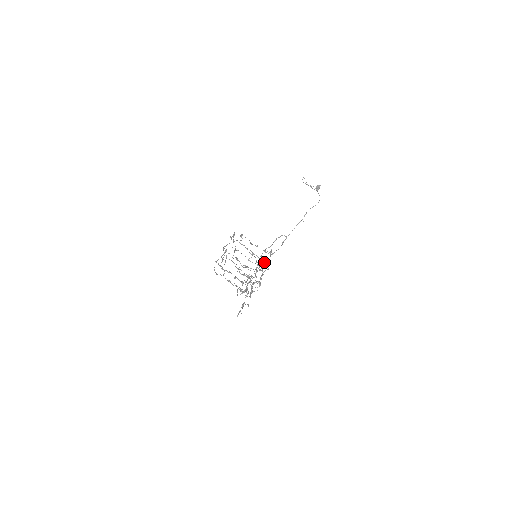
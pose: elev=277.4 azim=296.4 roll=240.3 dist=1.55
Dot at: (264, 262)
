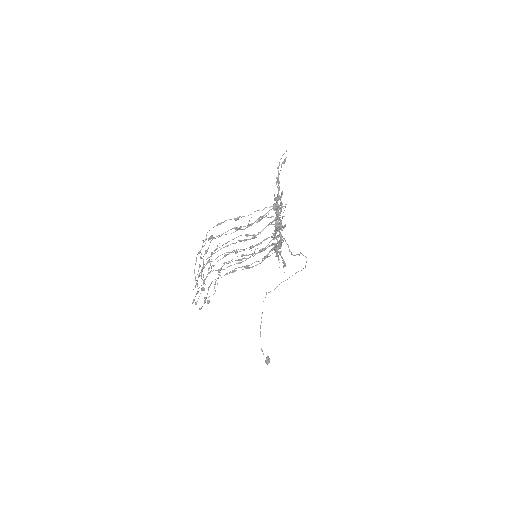
Dot at: (274, 246)
